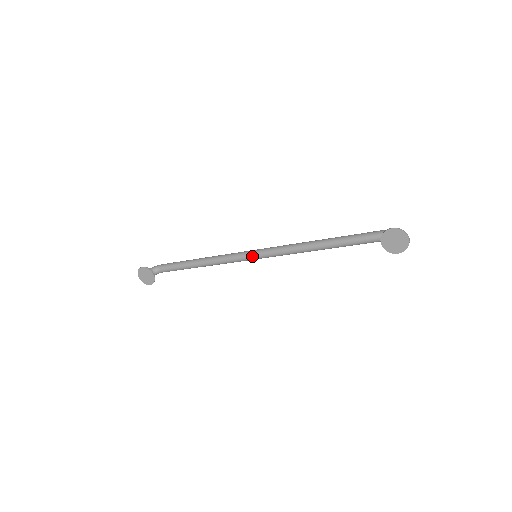
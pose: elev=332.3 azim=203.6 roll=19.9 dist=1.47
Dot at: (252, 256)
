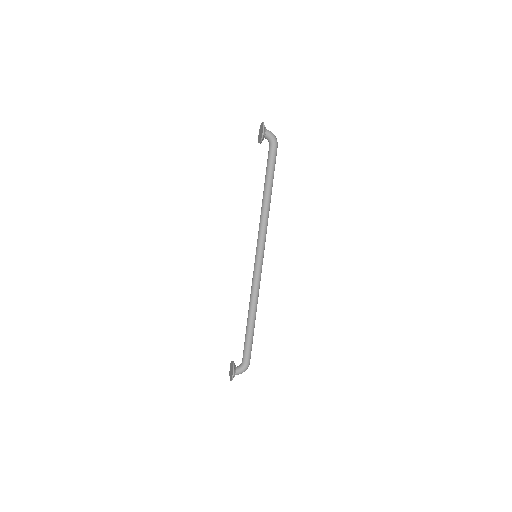
Dot at: (255, 259)
